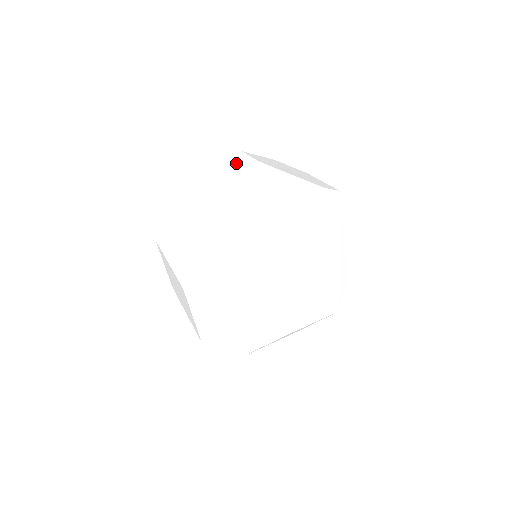
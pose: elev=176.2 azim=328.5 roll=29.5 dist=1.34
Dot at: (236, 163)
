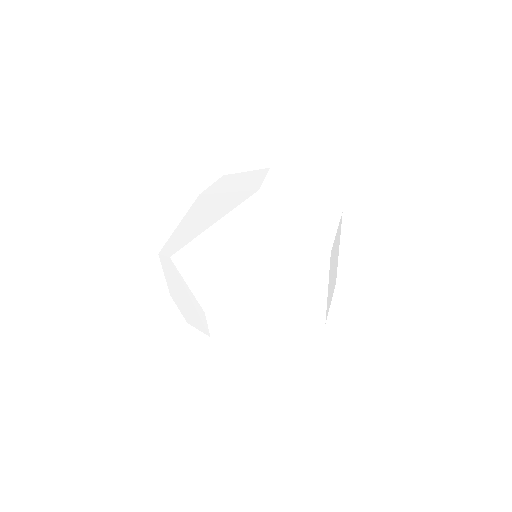
Dot at: (259, 176)
